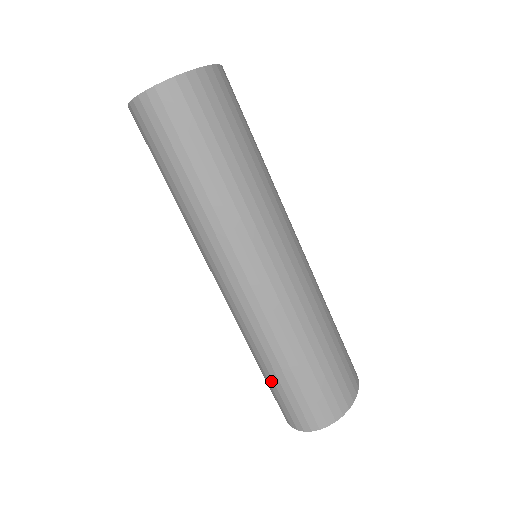
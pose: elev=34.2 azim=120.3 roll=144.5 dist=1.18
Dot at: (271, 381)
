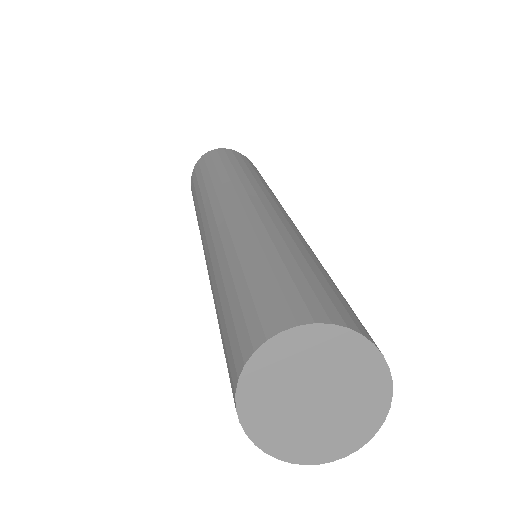
Dot at: (232, 292)
